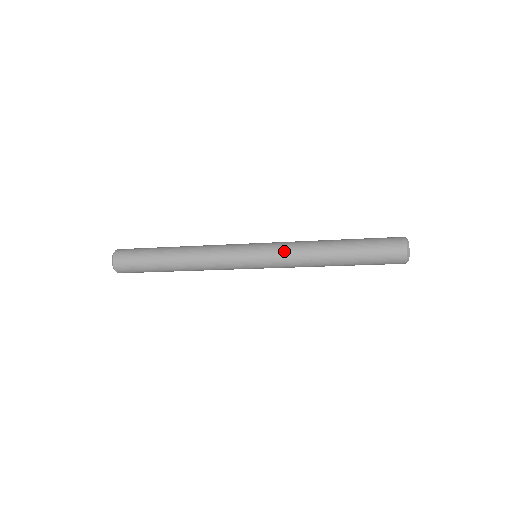
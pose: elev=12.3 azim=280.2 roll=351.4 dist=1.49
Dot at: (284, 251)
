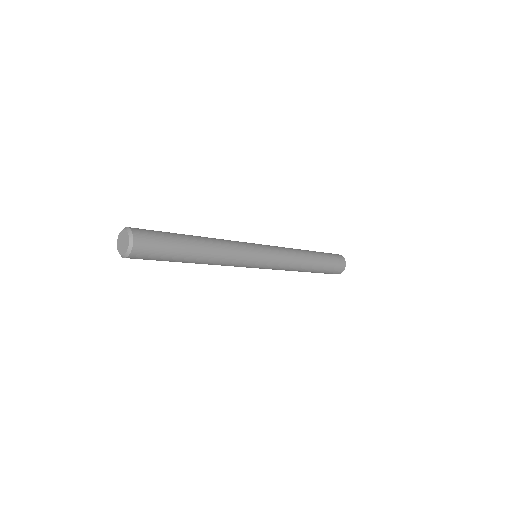
Dot at: (283, 264)
